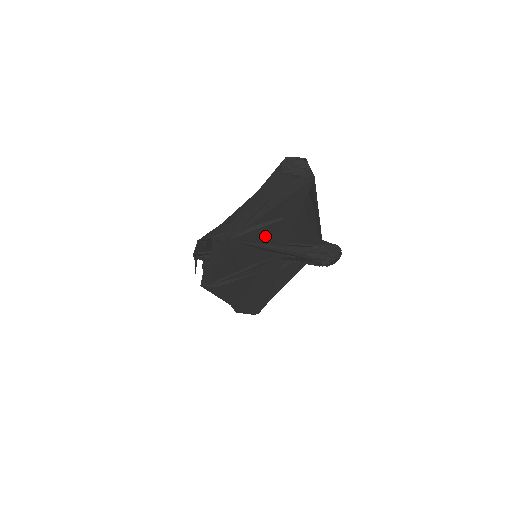
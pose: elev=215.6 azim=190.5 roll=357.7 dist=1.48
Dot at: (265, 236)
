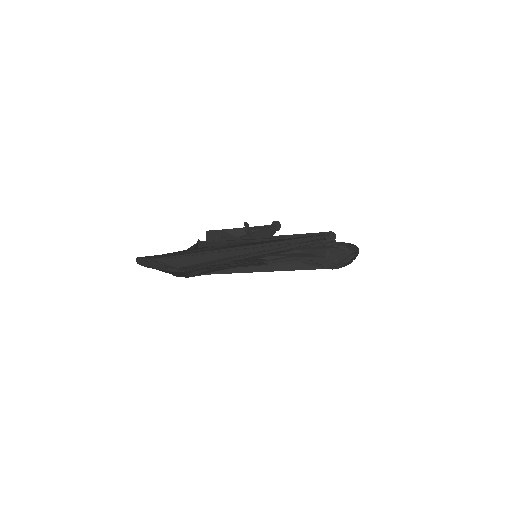
Dot at: (225, 268)
